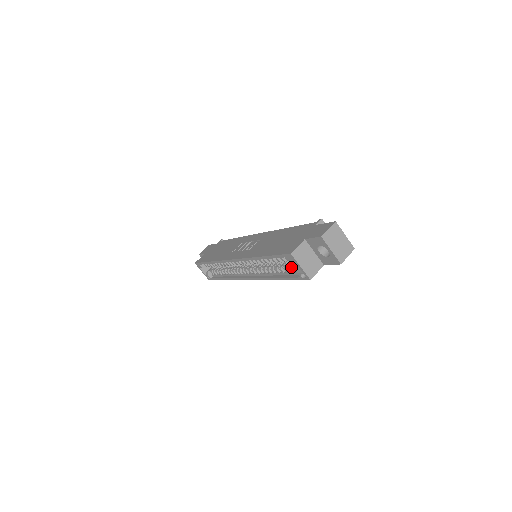
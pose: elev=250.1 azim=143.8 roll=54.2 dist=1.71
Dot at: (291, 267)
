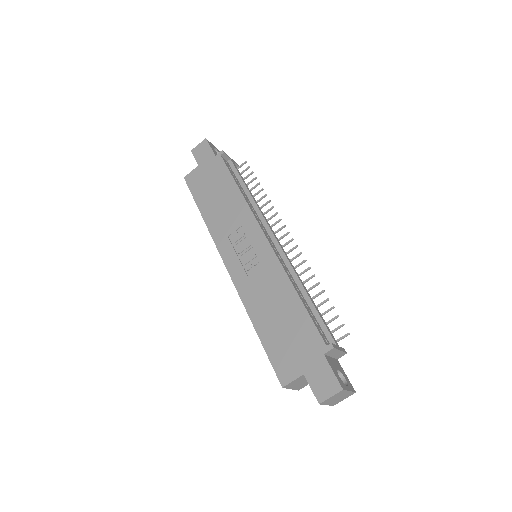
Dot at: occluded
